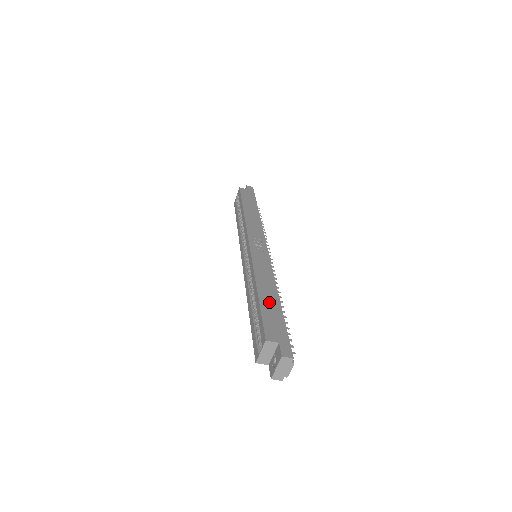
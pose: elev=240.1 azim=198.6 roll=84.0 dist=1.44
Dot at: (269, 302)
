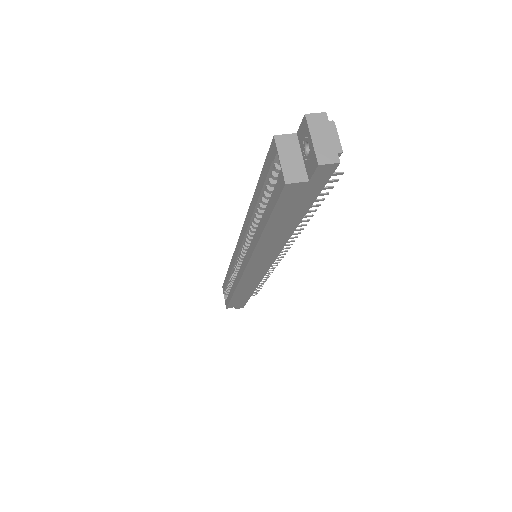
Dot at: occluded
